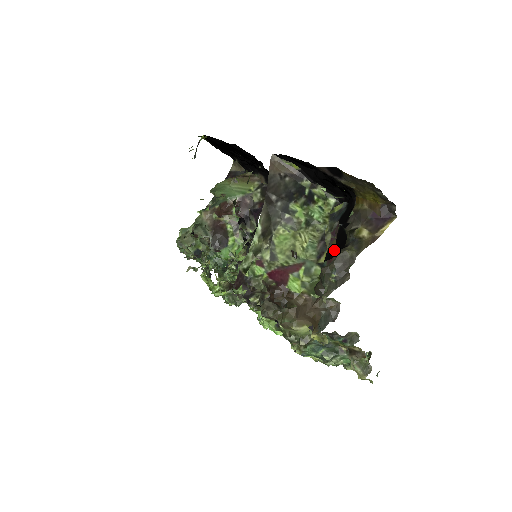
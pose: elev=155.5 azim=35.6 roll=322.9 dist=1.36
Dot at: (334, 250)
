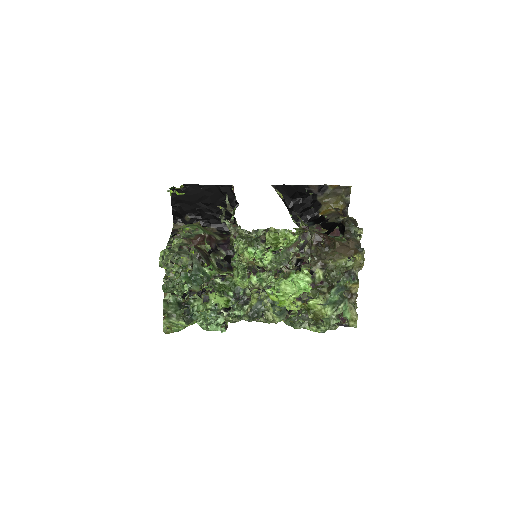
Dot at: (329, 230)
